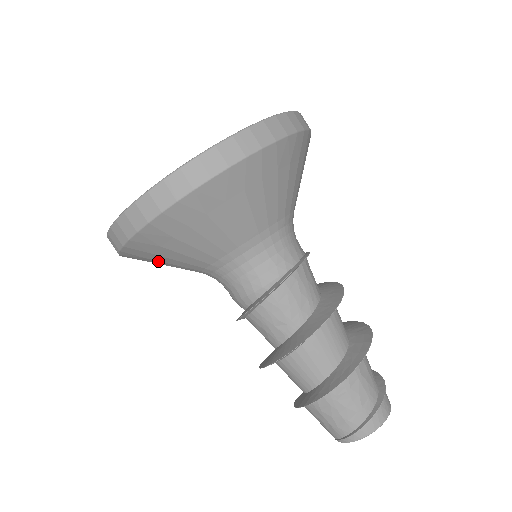
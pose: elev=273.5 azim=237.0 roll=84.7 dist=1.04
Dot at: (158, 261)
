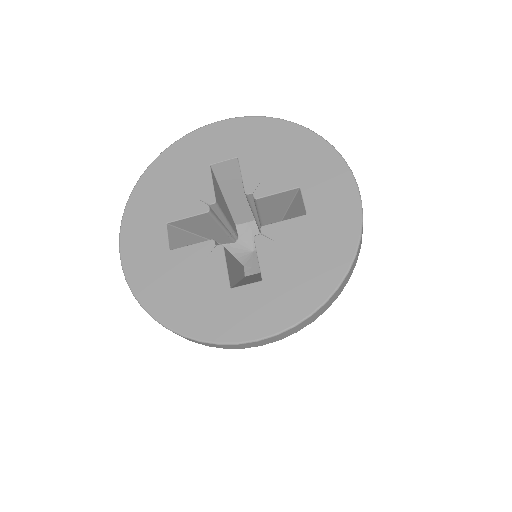
Dot at: occluded
